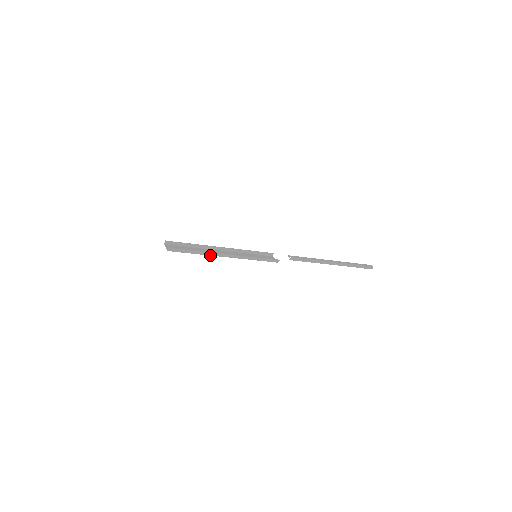
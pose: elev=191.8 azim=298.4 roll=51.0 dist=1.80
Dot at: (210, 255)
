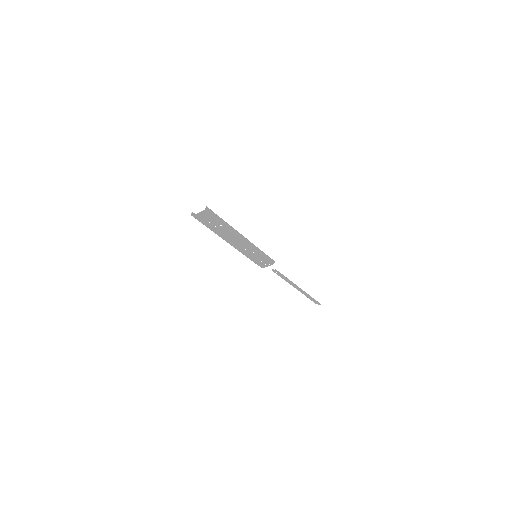
Dot at: (232, 232)
